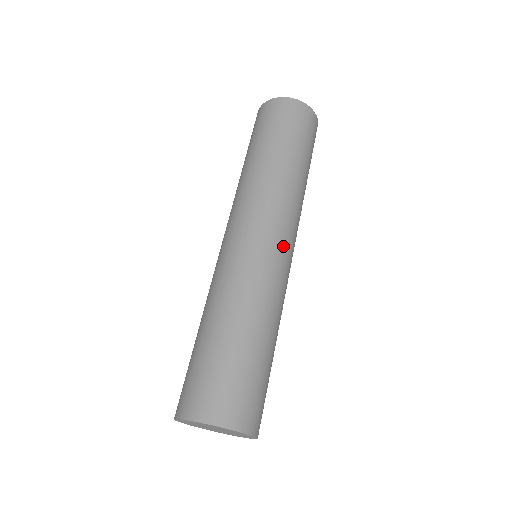
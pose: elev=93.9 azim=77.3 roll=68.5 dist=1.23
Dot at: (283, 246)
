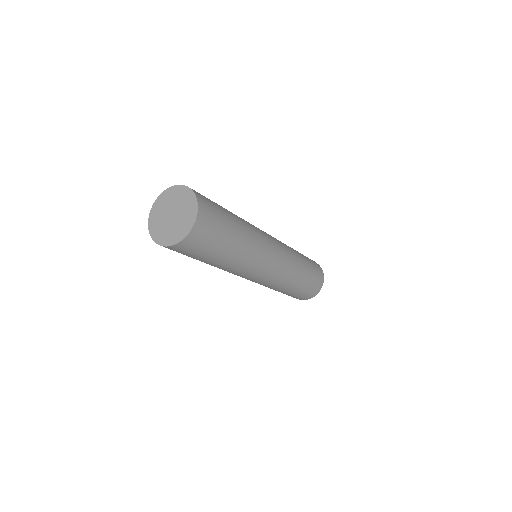
Dot at: (274, 264)
